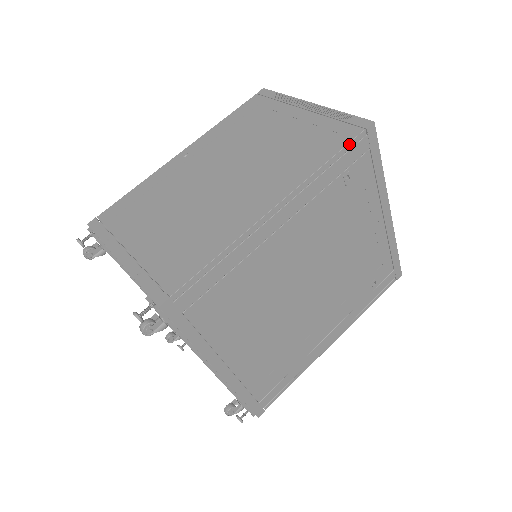
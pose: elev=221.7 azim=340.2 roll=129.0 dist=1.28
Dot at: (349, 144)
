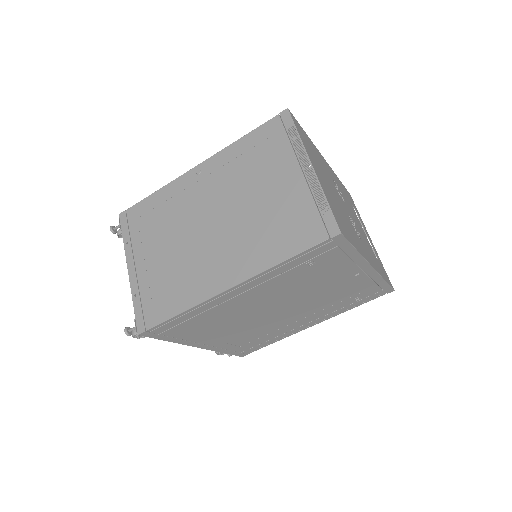
Dot at: (310, 249)
